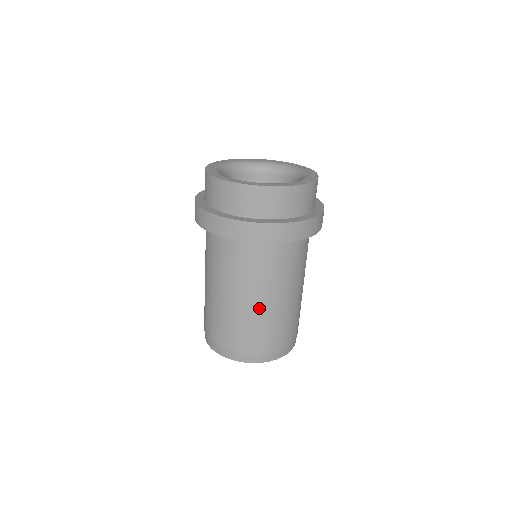
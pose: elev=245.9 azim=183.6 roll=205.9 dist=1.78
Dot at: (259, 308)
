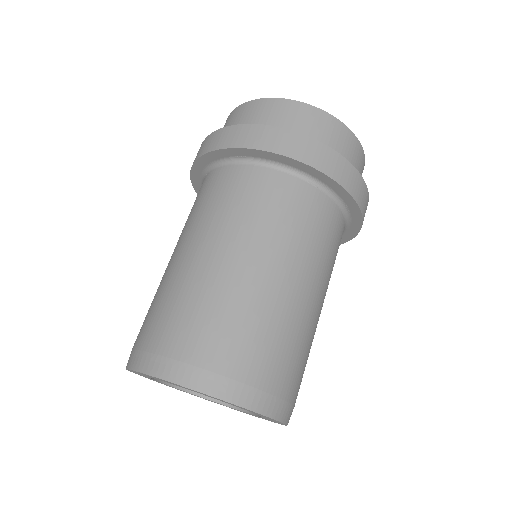
Dot at: (263, 281)
